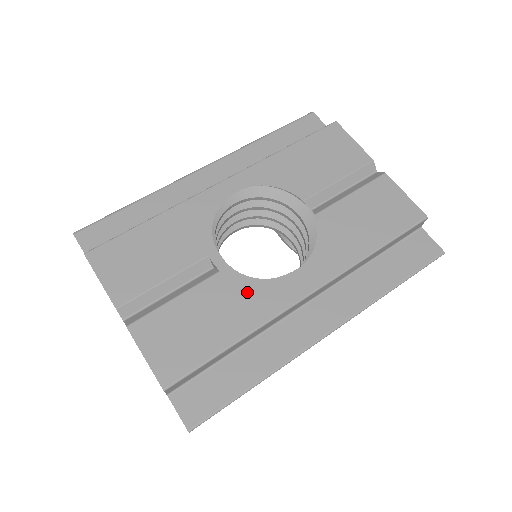
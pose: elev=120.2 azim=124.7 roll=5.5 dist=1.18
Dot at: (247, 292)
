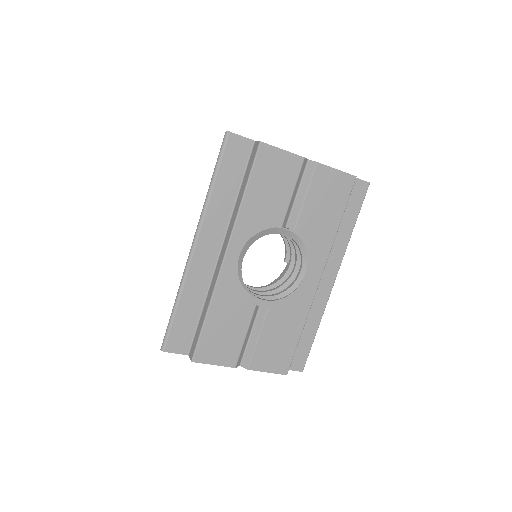
Dot at: (290, 306)
